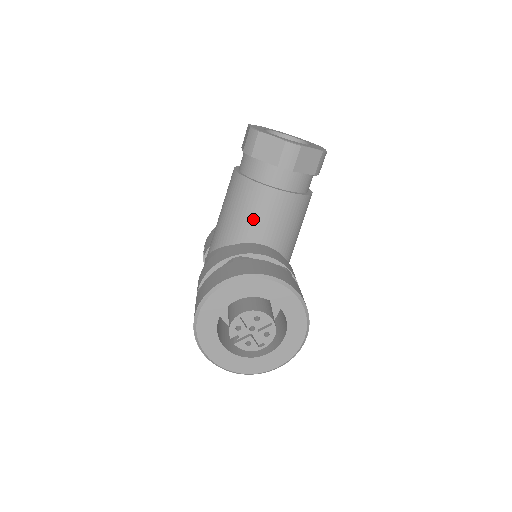
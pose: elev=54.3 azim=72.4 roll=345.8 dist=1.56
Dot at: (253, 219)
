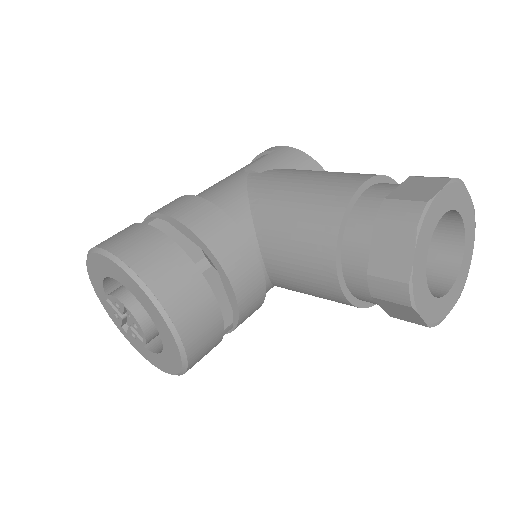
Dot at: (289, 247)
